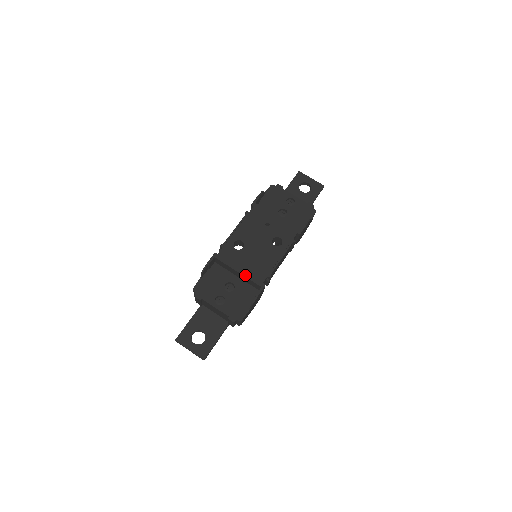
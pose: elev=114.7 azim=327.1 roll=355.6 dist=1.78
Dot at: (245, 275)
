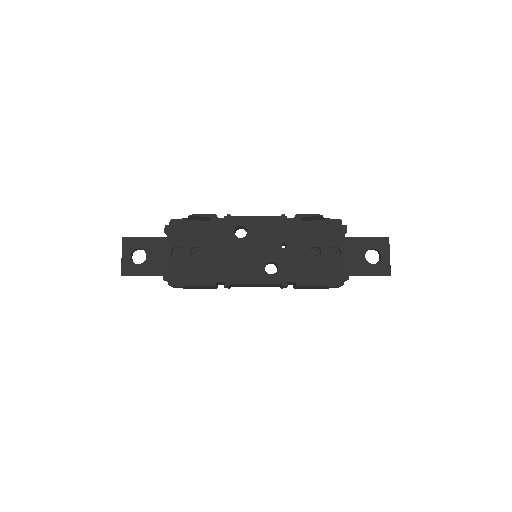
Dot at: (212, 259)
